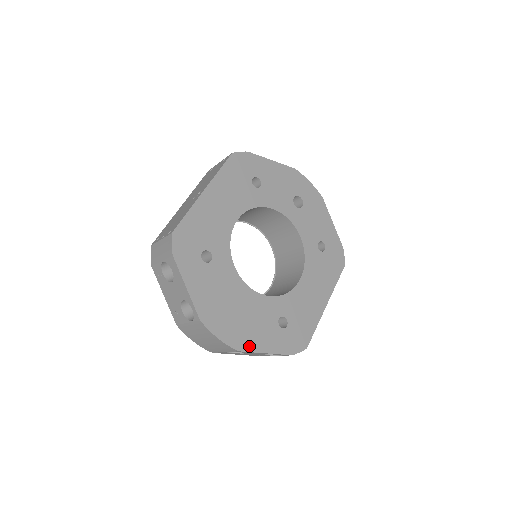
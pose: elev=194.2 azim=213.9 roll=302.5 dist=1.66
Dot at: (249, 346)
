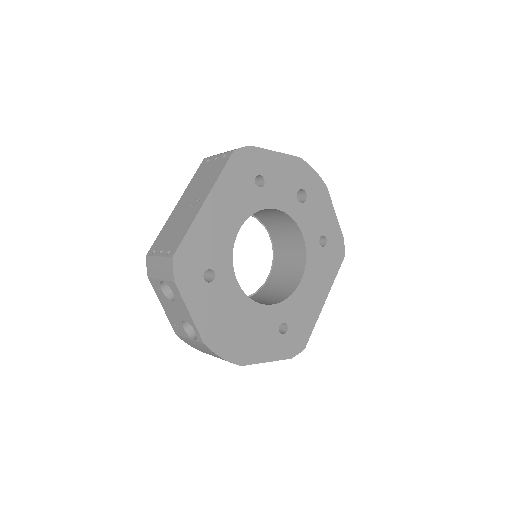
Dot at: (251, 359)
